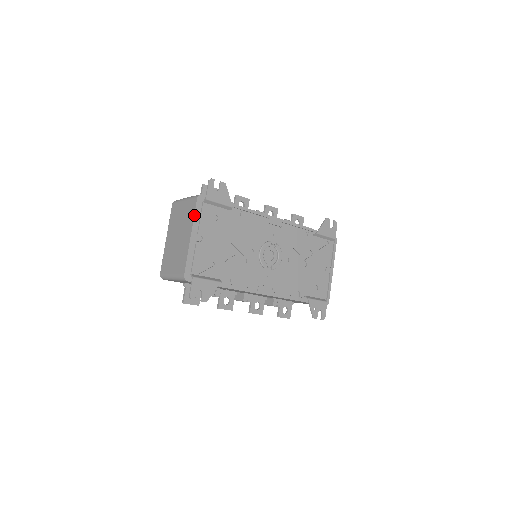
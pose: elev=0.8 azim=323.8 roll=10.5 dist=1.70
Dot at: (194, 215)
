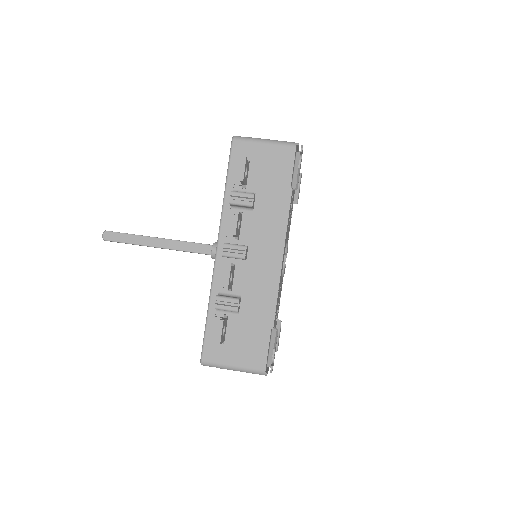
Dot at: occluded
